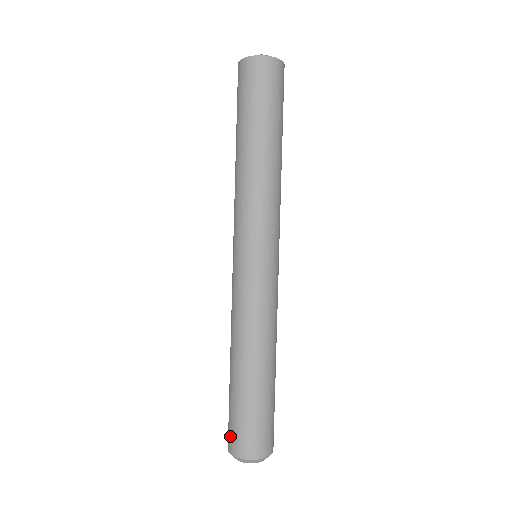
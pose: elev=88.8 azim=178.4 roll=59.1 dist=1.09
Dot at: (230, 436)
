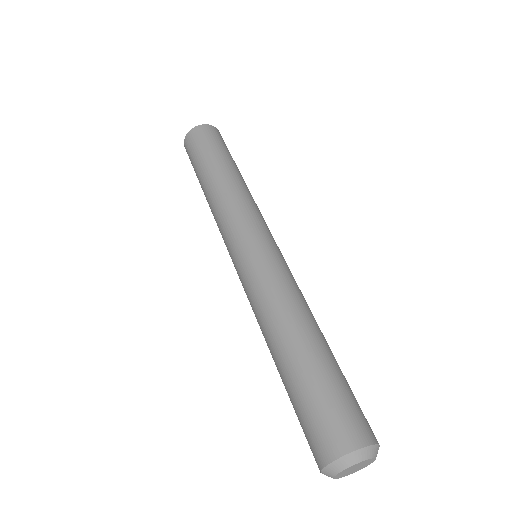
Dot at: (311, 444)
